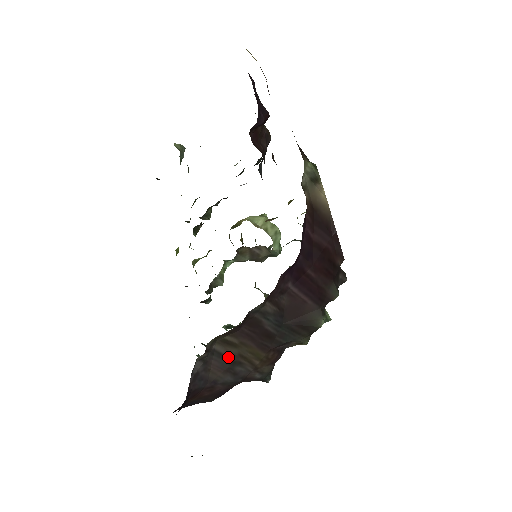
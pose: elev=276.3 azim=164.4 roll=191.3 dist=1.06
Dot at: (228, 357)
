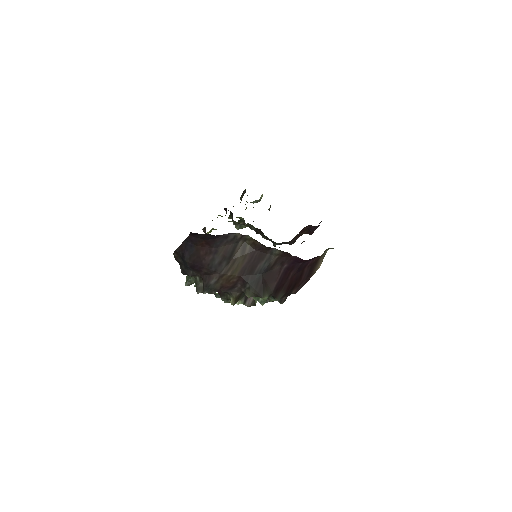
Dot at: (233, 253)
